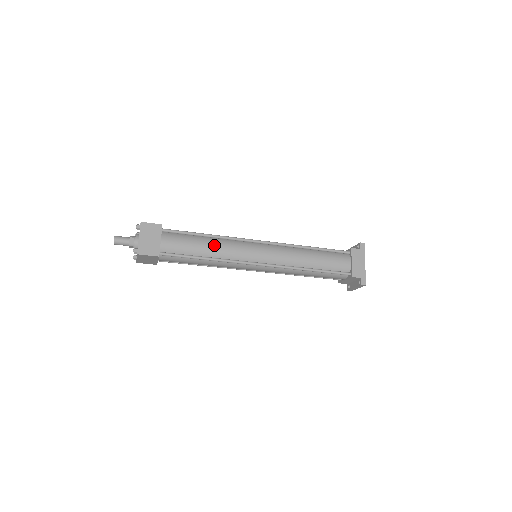
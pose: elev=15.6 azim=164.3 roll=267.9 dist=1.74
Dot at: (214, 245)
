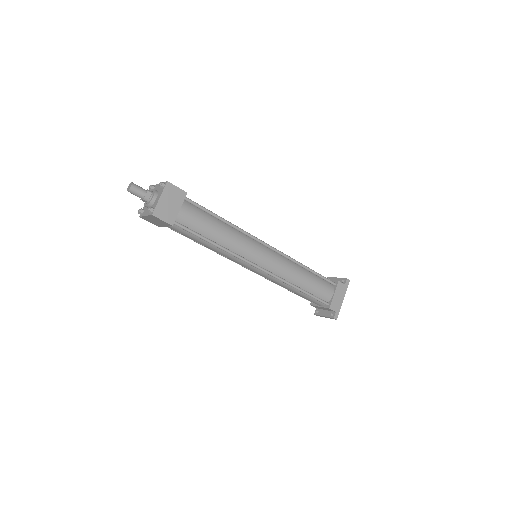
Dot at: (227, 233)
